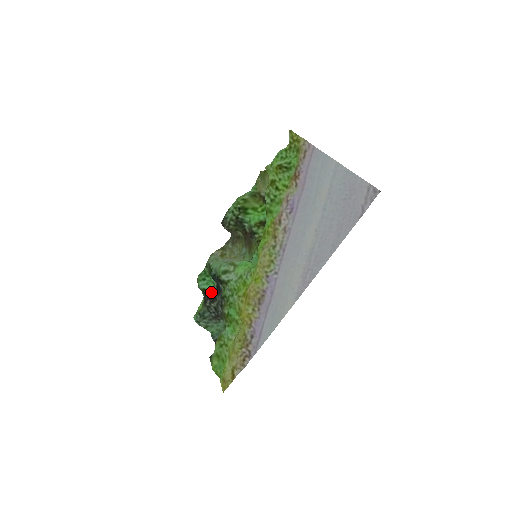
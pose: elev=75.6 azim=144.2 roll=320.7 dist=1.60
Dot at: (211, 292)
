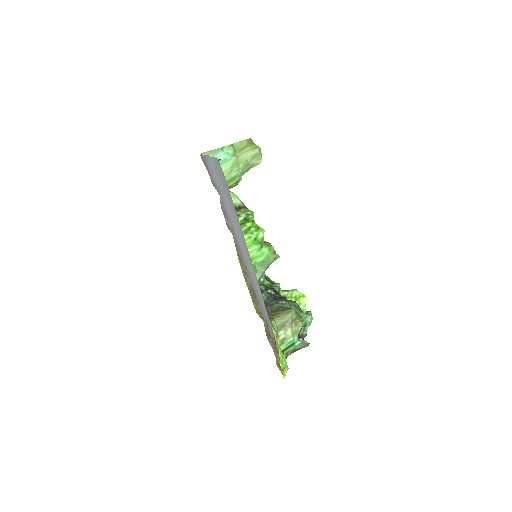
Dot at: (283, 296)
